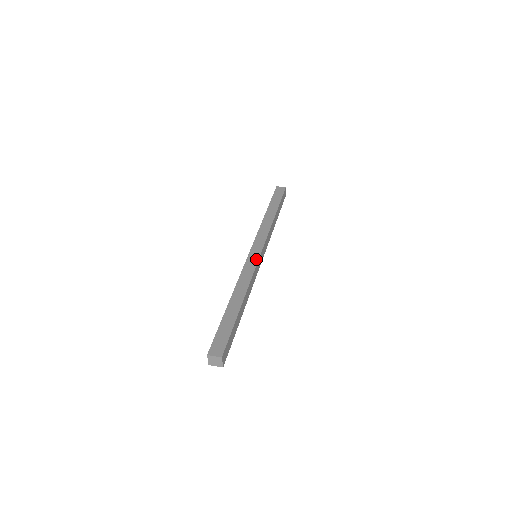
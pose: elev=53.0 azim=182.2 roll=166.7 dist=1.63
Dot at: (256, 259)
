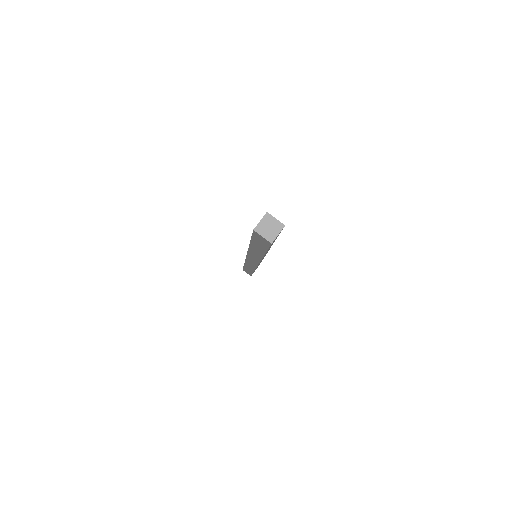
Dot at: occluded
